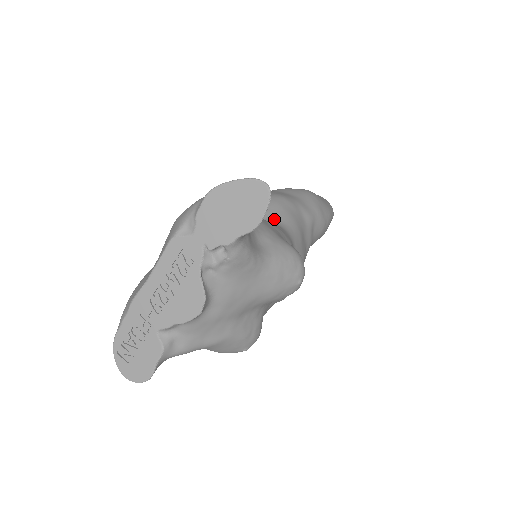
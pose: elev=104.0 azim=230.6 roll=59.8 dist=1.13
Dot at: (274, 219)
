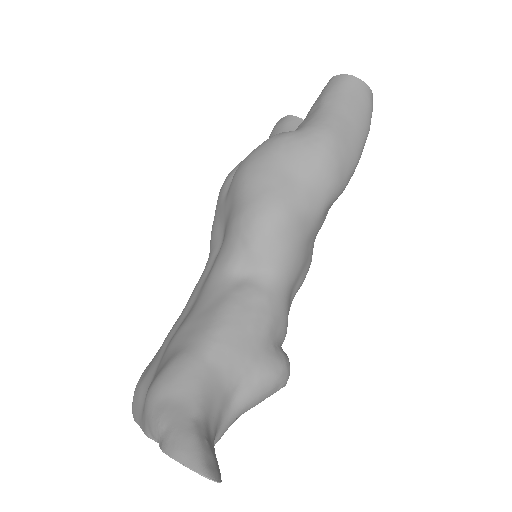
Dot at: (265, 268)
